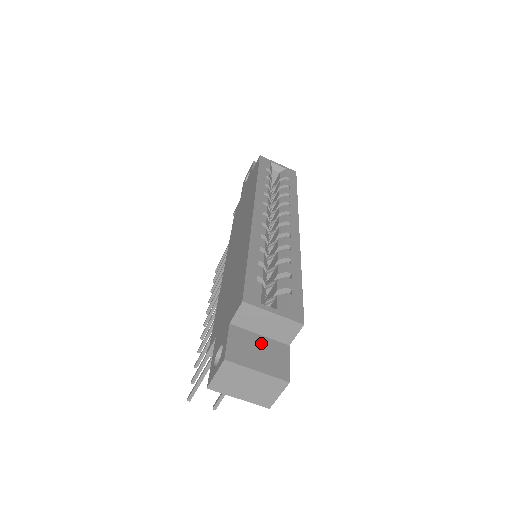
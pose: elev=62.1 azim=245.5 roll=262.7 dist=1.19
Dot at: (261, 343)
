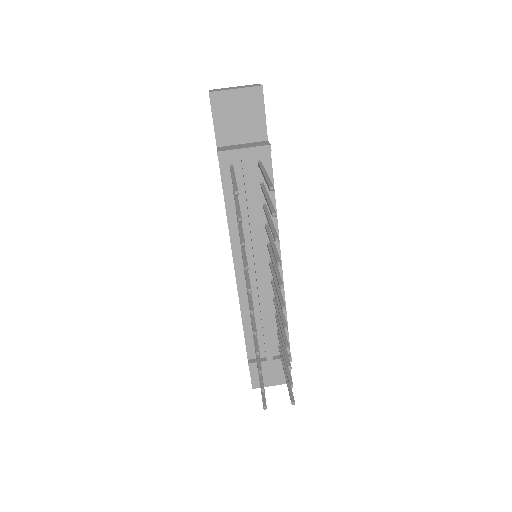
Dot at: occluded
